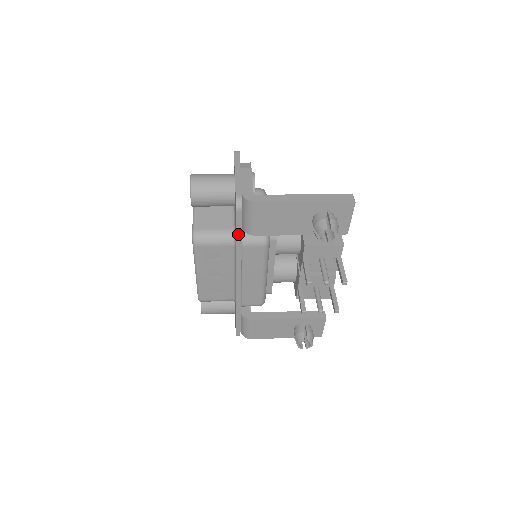
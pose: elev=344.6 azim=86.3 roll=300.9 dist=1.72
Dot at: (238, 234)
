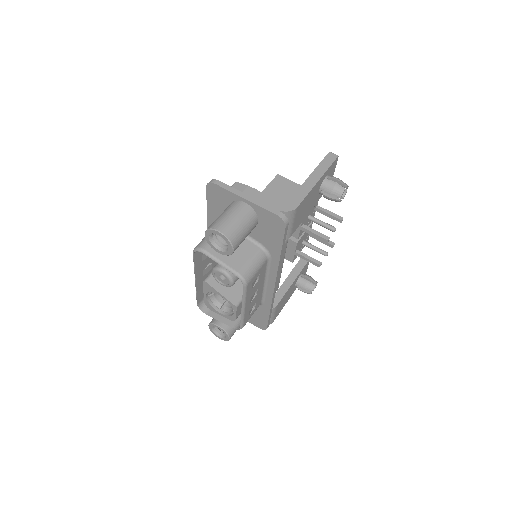
Dot at: (283, 245)
